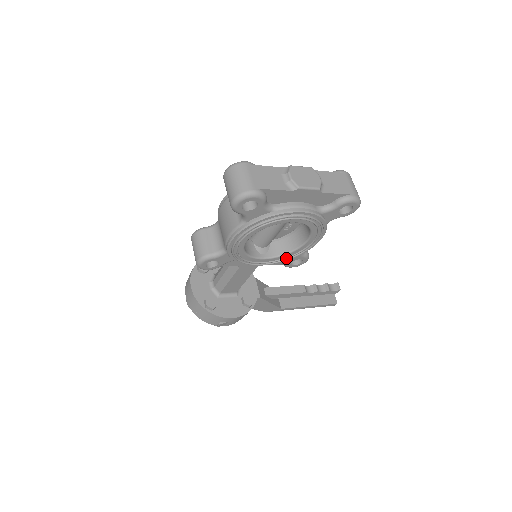
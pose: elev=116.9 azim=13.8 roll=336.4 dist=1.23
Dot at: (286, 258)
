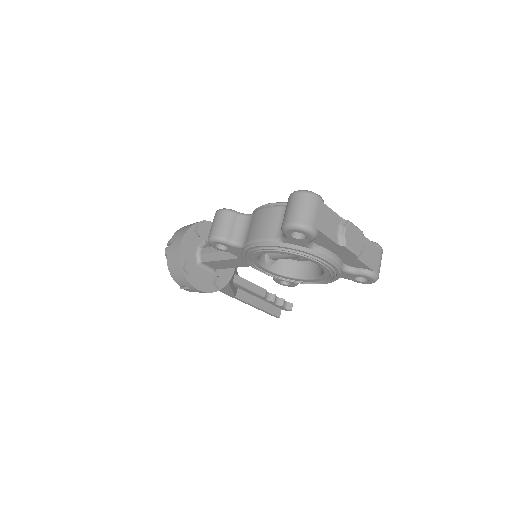
Dot at: (283, 278)
